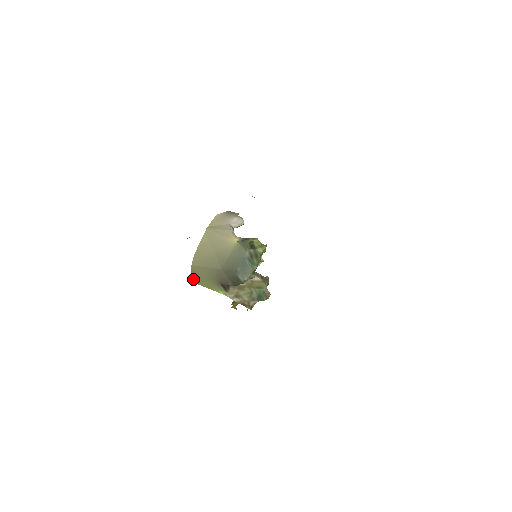
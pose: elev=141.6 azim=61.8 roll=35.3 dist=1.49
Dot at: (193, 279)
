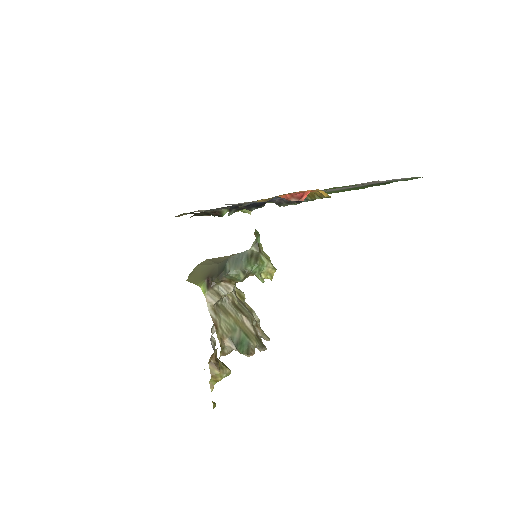
Dot at: (189, 278)
